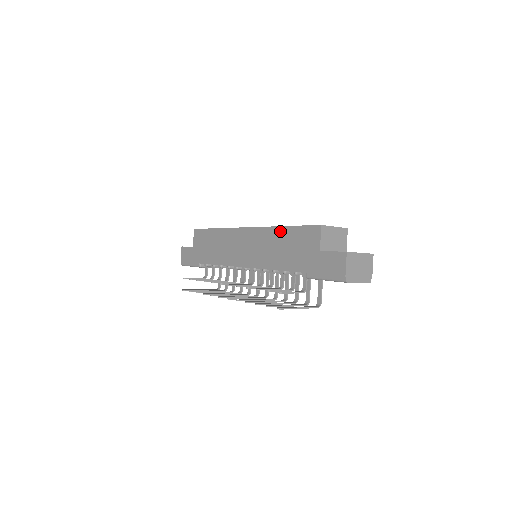
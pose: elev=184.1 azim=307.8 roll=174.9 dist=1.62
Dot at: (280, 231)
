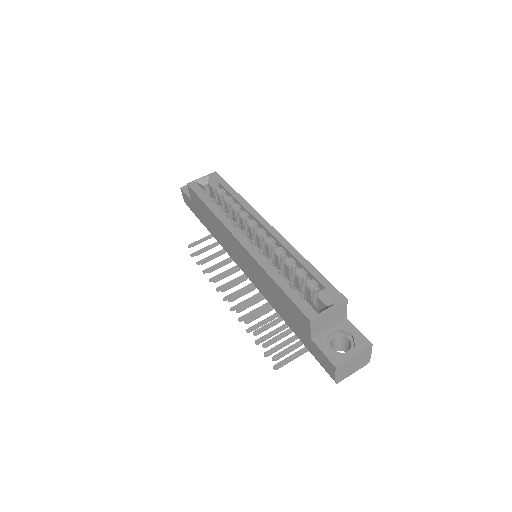
Dot at: (271, 282)
